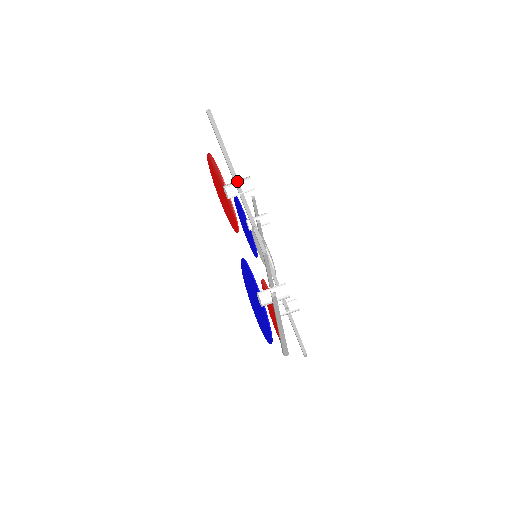
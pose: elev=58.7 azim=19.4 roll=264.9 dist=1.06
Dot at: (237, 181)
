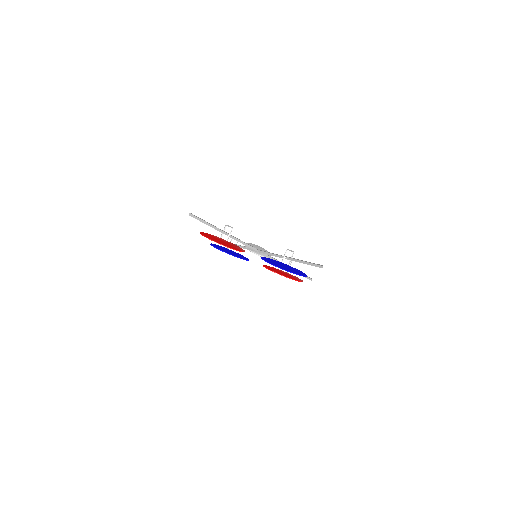
Dot at: (223, 232)
